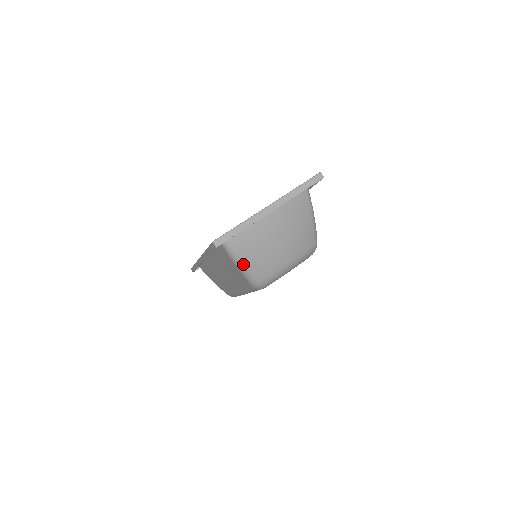
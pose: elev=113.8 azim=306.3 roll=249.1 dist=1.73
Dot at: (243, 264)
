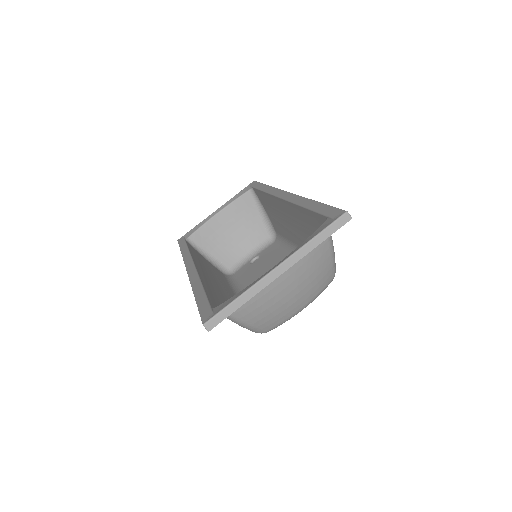
Dot at: (243, 323)
